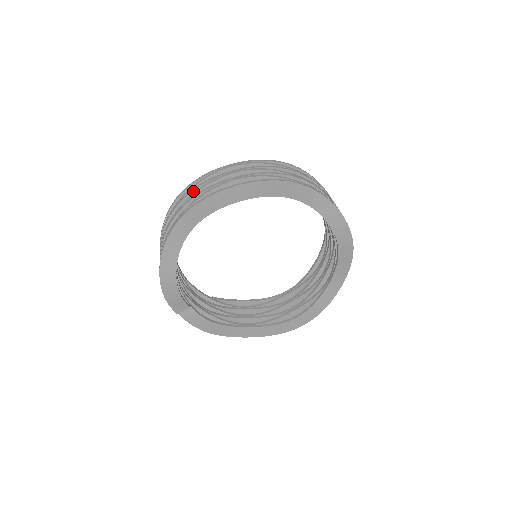
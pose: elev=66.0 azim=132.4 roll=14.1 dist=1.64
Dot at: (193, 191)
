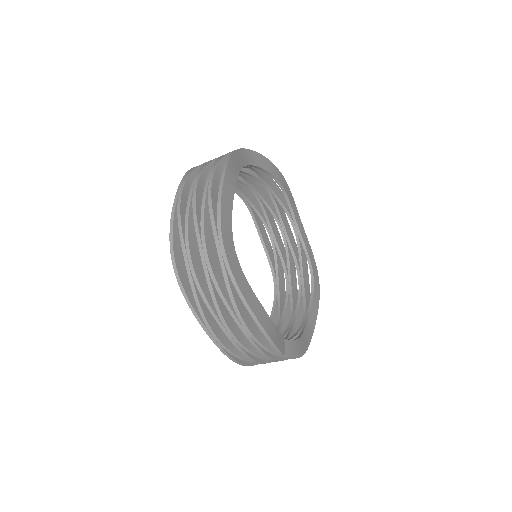
Dot at: (188, 227)
